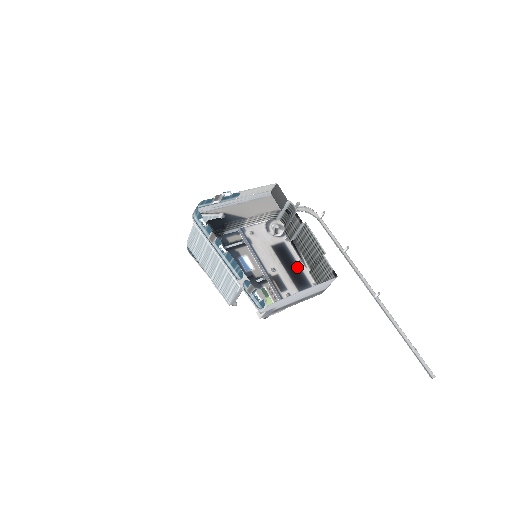
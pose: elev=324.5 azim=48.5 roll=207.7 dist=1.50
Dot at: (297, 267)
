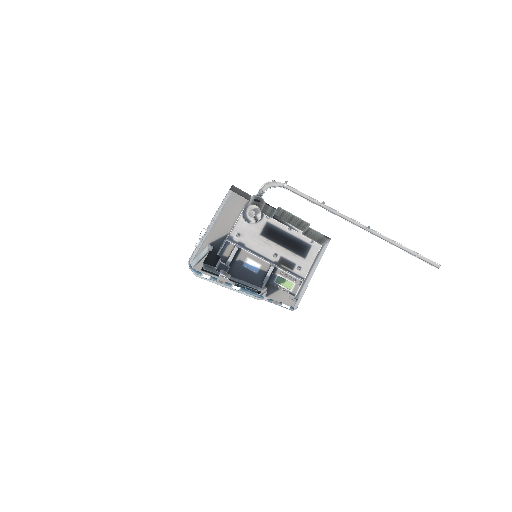
Dot at: (291, 237)
